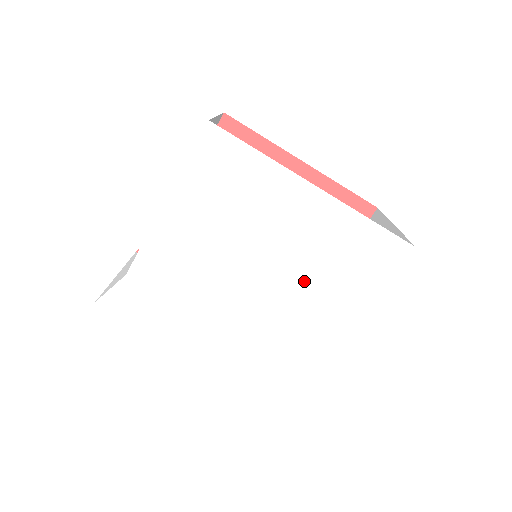
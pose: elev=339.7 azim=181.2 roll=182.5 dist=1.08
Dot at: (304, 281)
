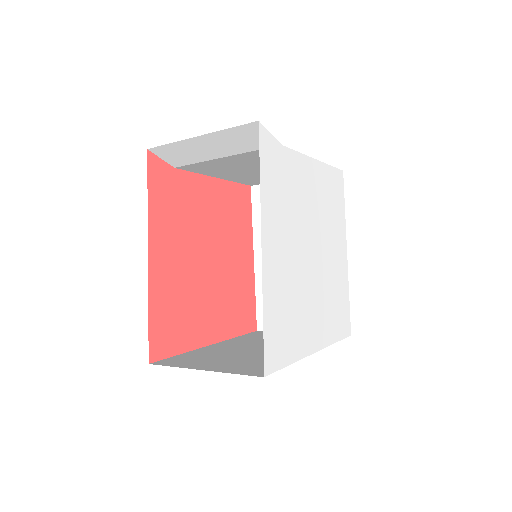
Dot at: (323, 287)
